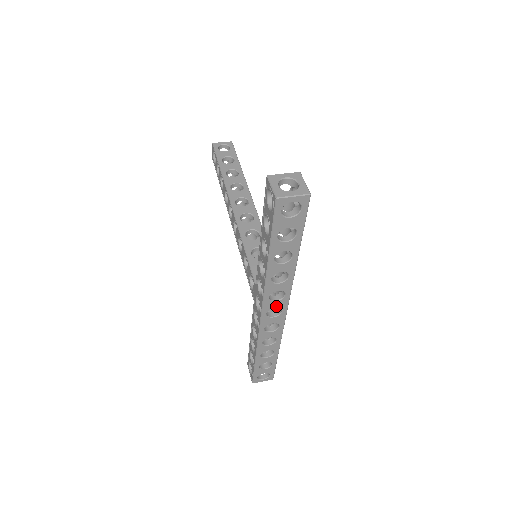
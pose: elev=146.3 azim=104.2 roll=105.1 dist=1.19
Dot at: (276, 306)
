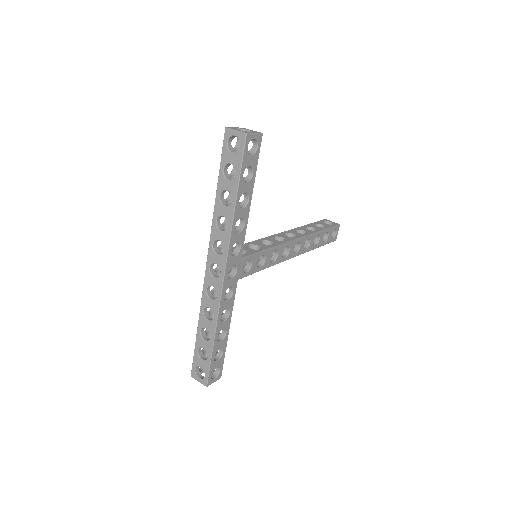
Dot at: (217, 262)
